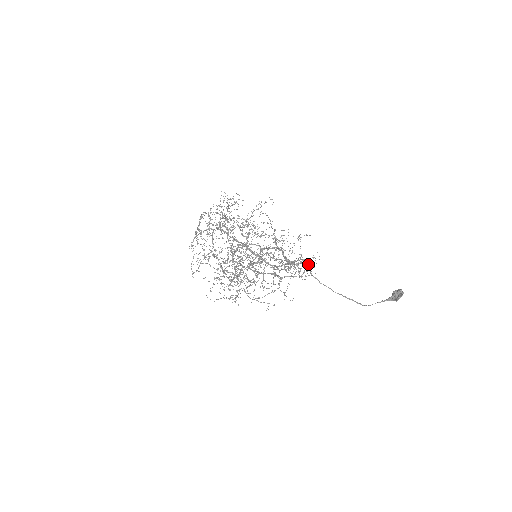
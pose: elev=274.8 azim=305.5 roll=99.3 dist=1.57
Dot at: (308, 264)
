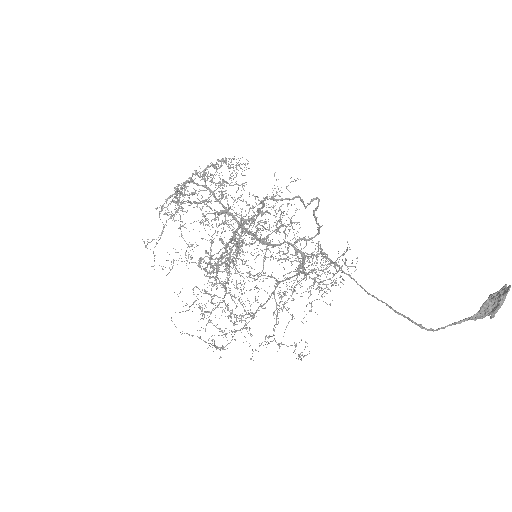
Dot at: (315, 198)
